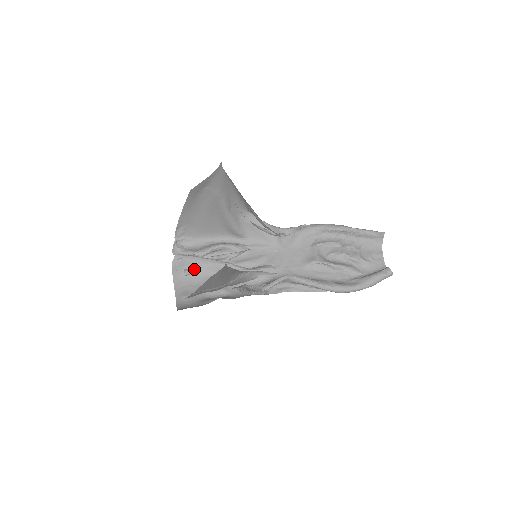
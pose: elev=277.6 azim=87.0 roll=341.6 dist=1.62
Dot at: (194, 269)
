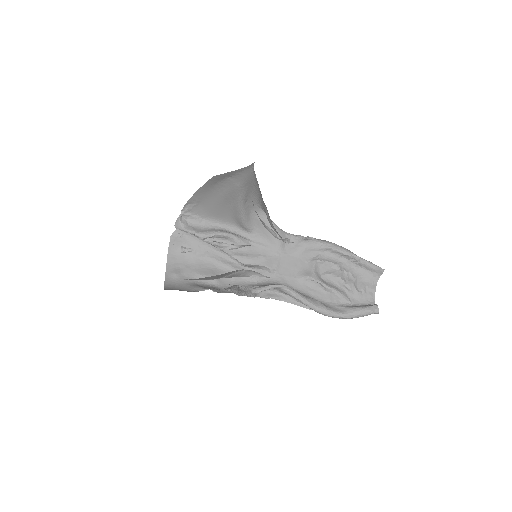
Dot at: (191, 249)
